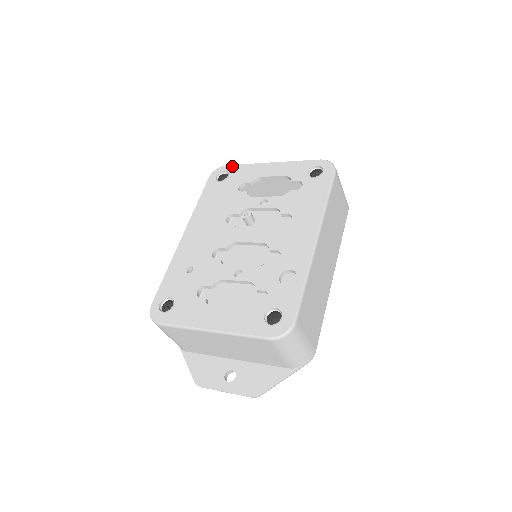
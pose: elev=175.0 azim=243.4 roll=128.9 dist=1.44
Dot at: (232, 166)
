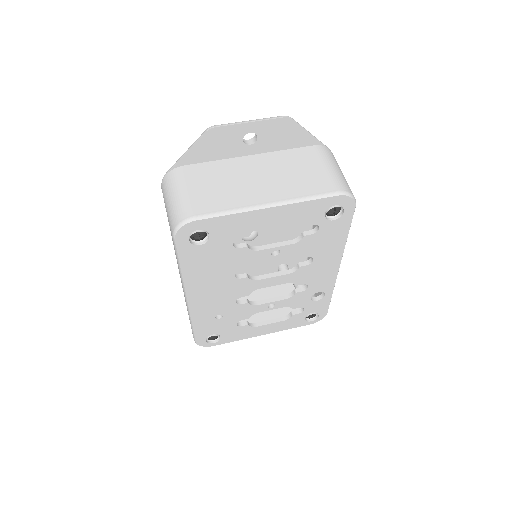
Dot at: (206, 222)
